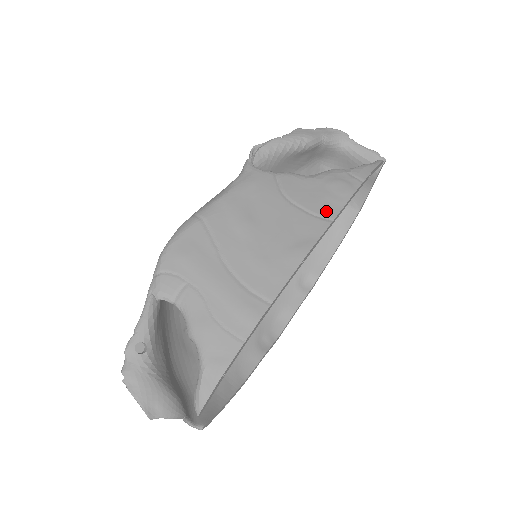
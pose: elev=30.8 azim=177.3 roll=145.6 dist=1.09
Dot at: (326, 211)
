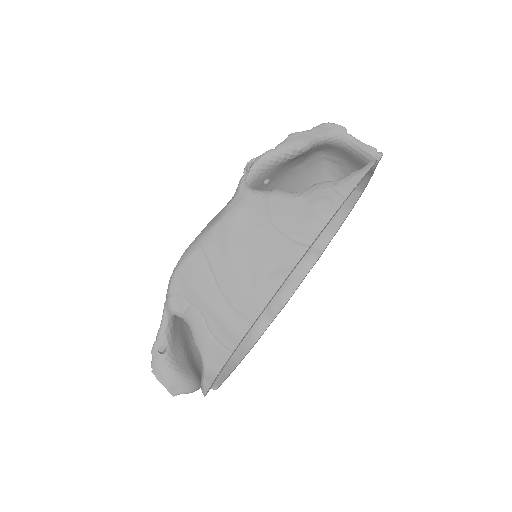
Dot at: (306, 235)
